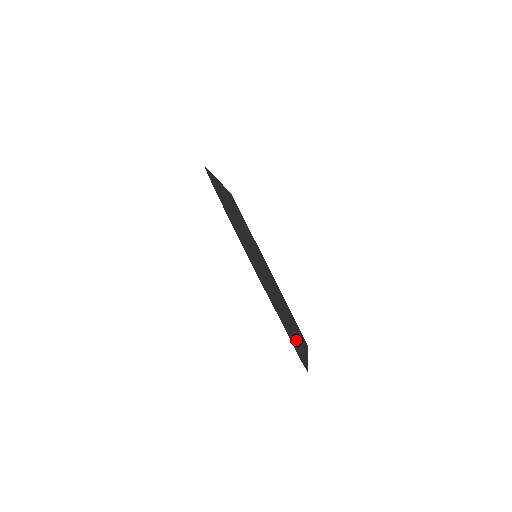
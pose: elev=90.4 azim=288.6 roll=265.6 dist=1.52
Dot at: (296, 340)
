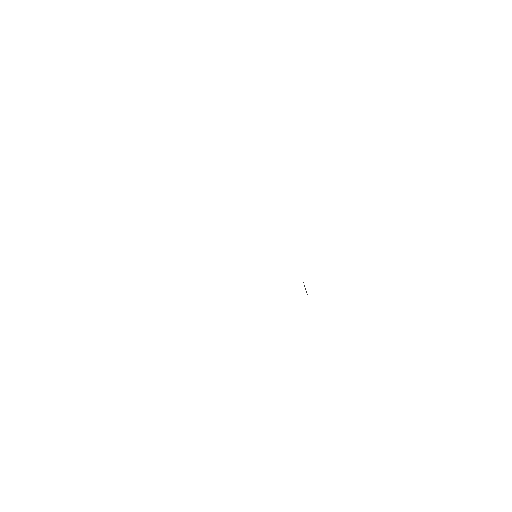
Dot at: occluded
